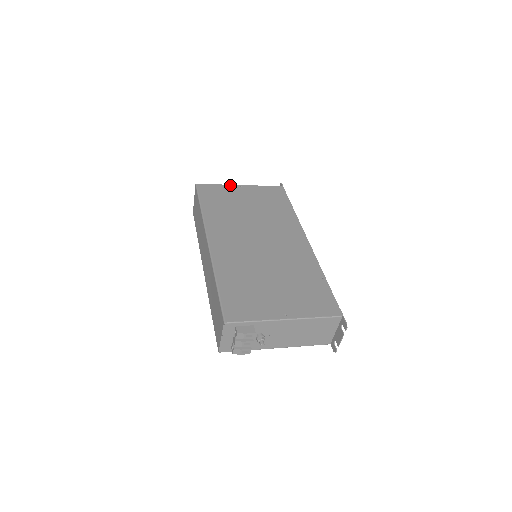
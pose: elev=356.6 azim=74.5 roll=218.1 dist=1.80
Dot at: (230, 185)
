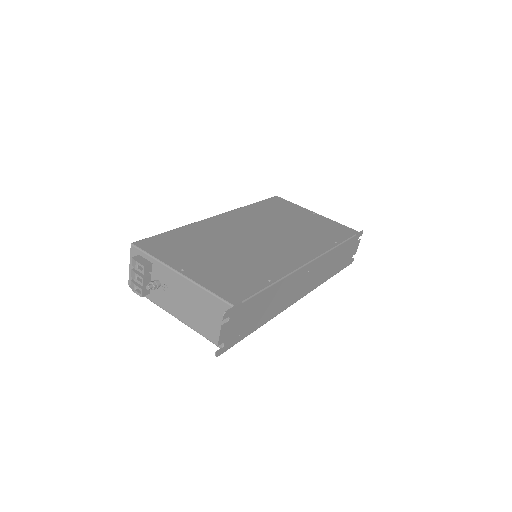
Dot at: (305, 208)
